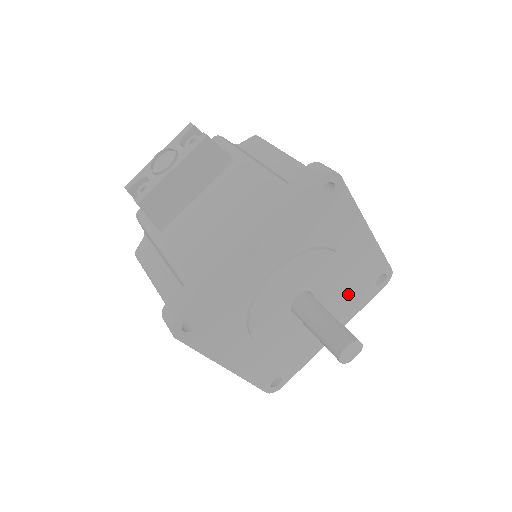
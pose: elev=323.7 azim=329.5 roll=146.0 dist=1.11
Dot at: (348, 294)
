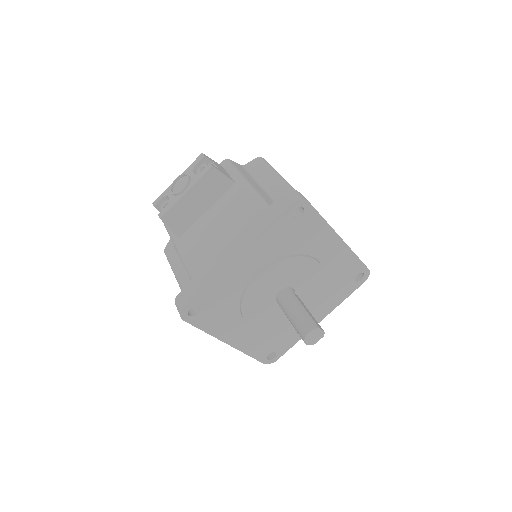
Dot at: (329, 289)
